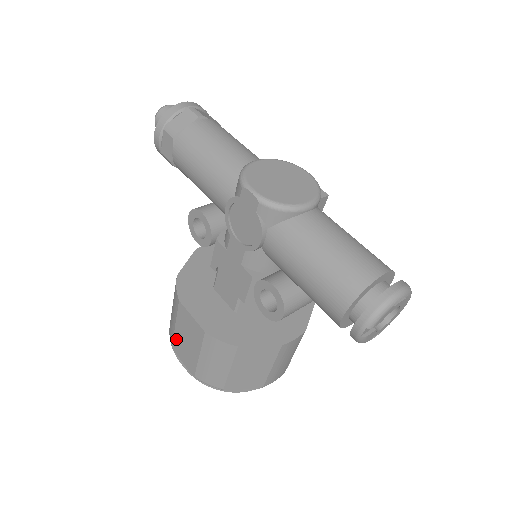
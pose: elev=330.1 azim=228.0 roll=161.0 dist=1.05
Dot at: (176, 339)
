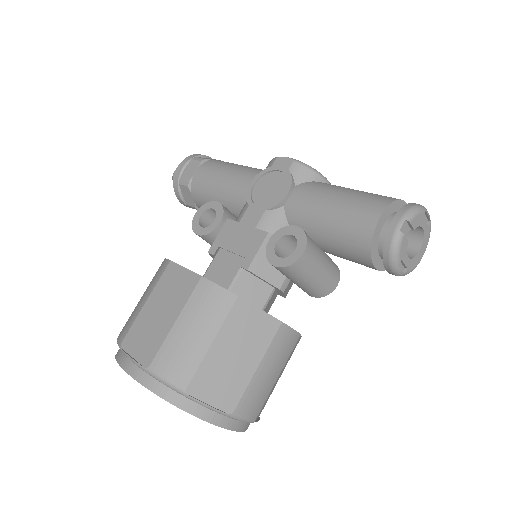
Dot at: (137, 323)
